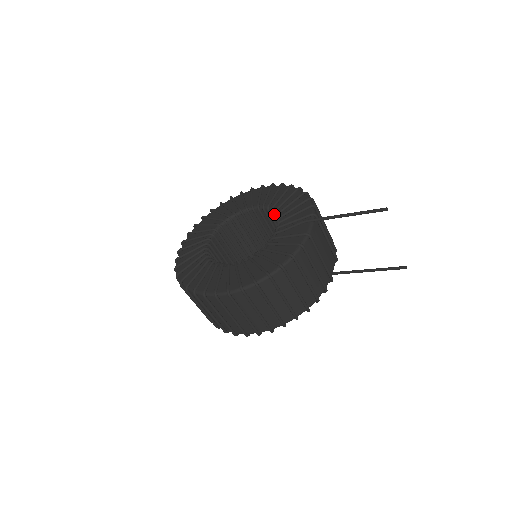
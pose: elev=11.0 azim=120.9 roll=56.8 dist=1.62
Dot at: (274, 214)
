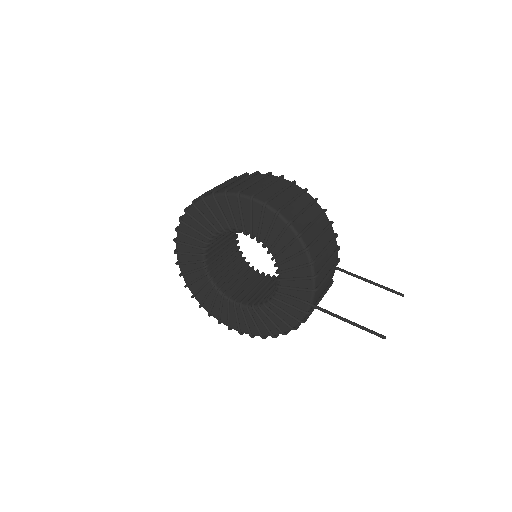
Dot at: (272, 260)
